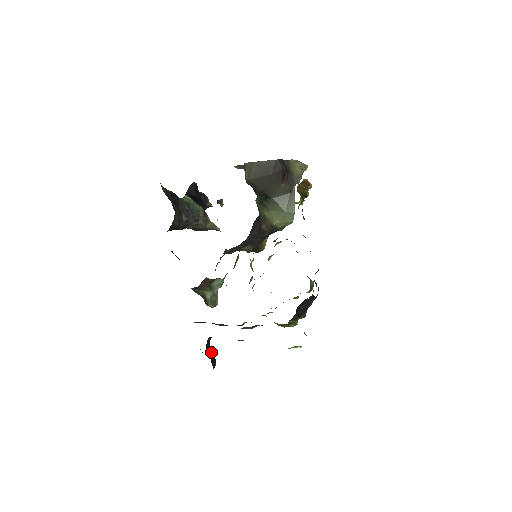
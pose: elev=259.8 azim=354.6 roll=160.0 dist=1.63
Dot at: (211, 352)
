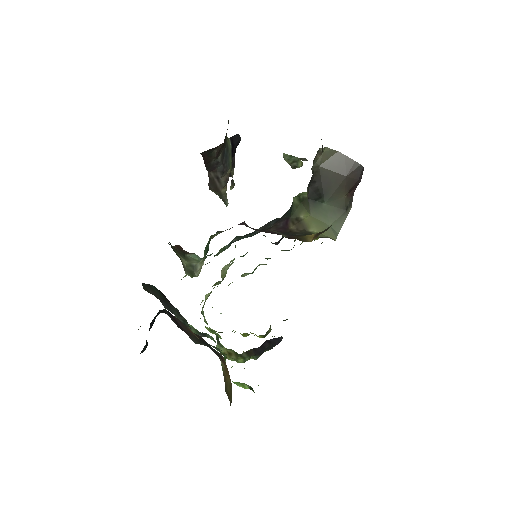
Dot at: occluded
